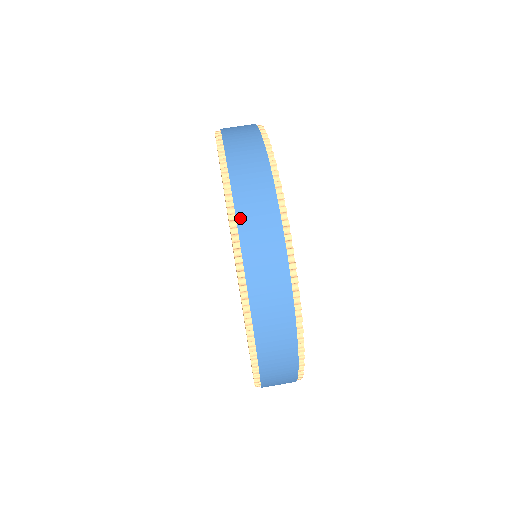
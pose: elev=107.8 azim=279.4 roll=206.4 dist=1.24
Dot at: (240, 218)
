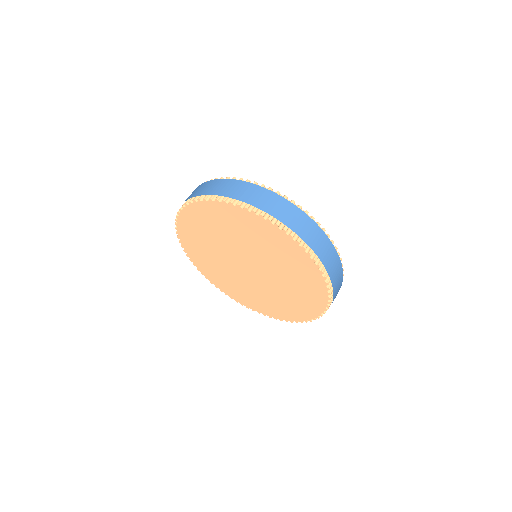
Dot at: (243, 200)
